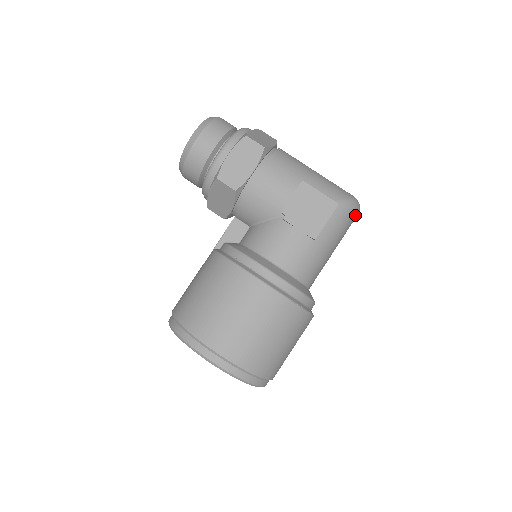
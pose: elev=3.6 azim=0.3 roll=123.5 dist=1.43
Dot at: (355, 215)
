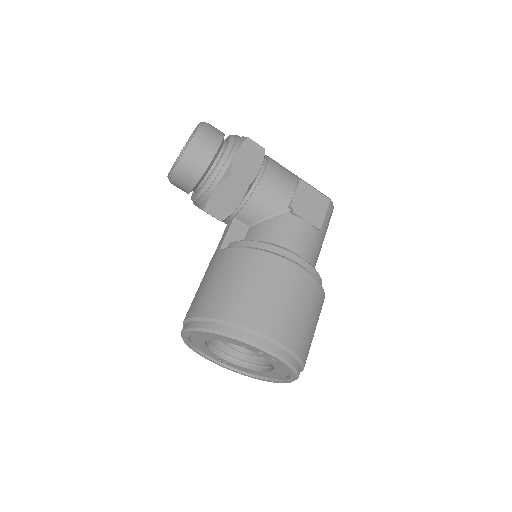
Dot at: occluded
